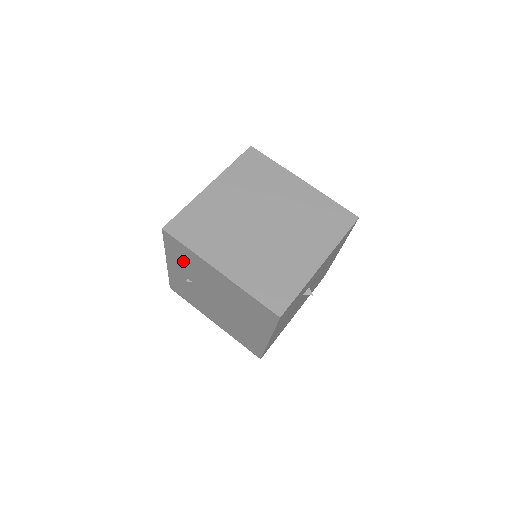
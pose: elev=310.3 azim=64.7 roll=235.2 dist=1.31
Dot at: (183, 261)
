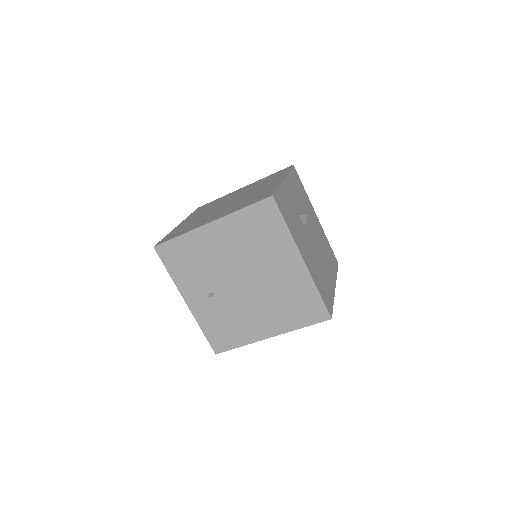
Dot at: (190, 268)
